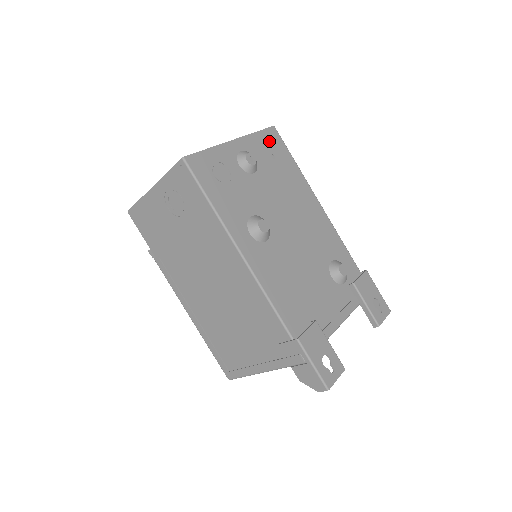
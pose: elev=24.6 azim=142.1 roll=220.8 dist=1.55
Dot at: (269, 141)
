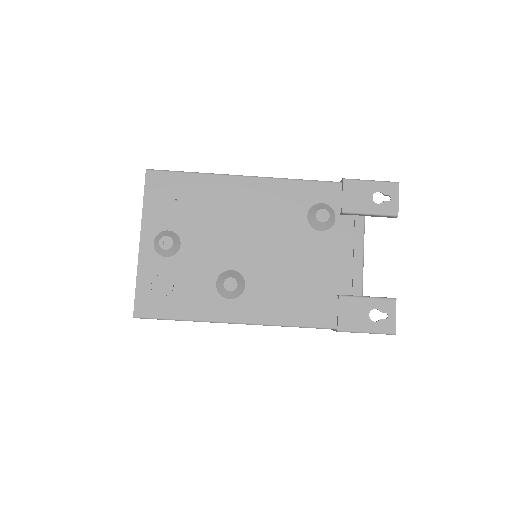
Dot at: (159, 193)
